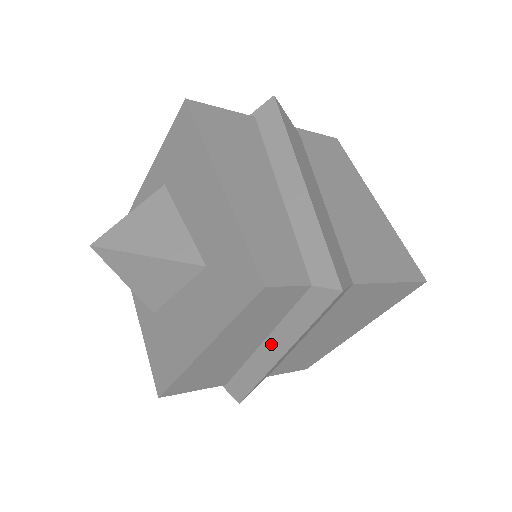
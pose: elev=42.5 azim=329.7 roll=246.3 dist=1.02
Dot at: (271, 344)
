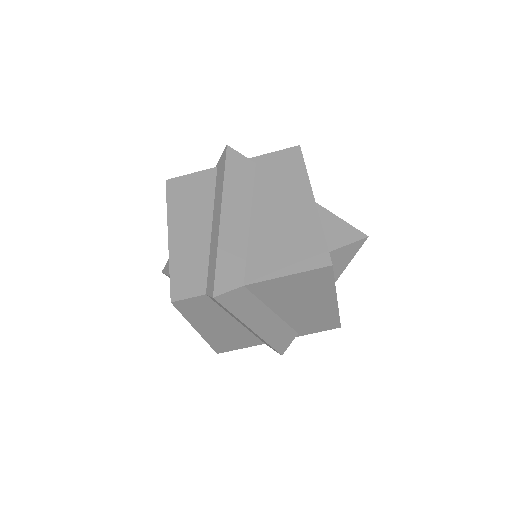
Dot at: occluded
